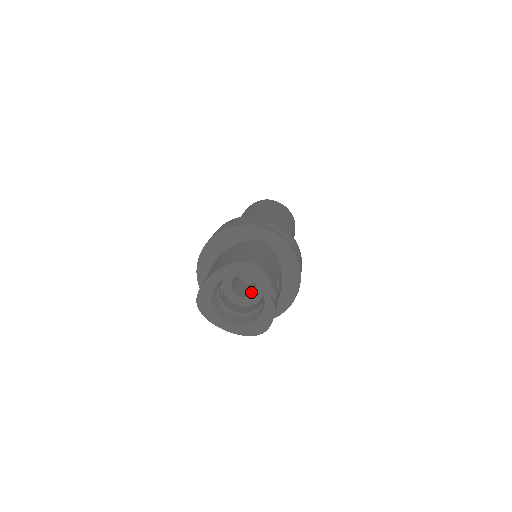
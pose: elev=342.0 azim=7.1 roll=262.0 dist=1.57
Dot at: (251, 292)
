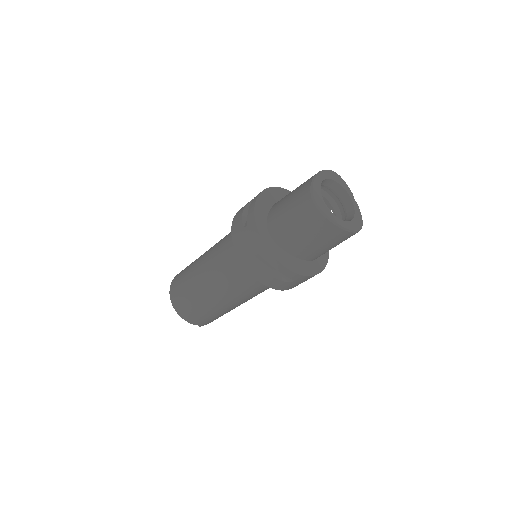
Dot at: occluded
